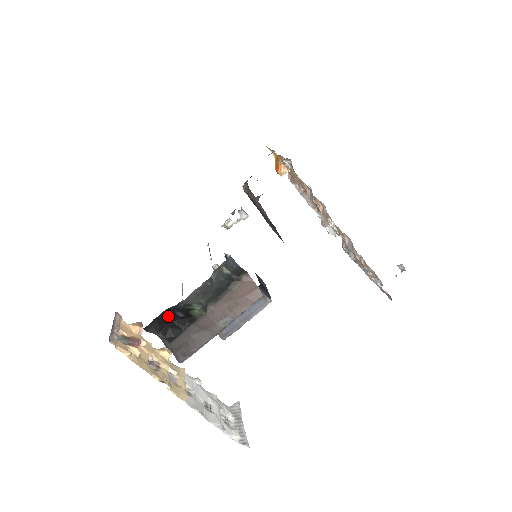
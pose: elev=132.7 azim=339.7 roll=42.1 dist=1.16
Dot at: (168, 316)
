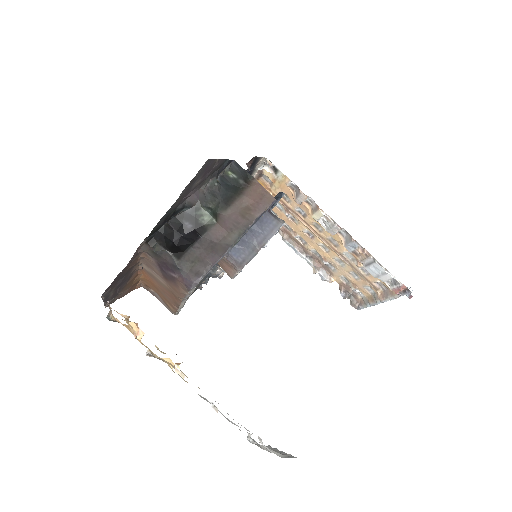
Dot at: (175, 227)
